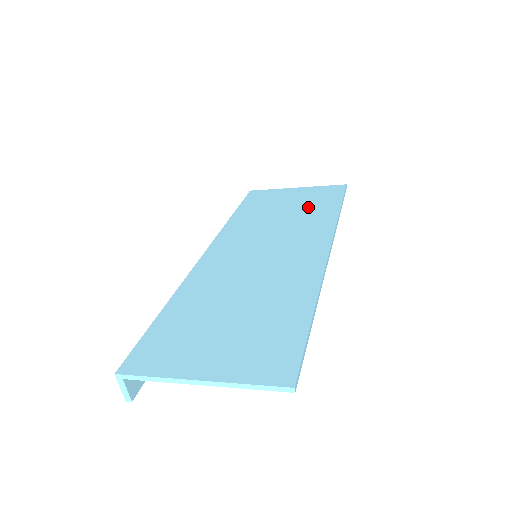
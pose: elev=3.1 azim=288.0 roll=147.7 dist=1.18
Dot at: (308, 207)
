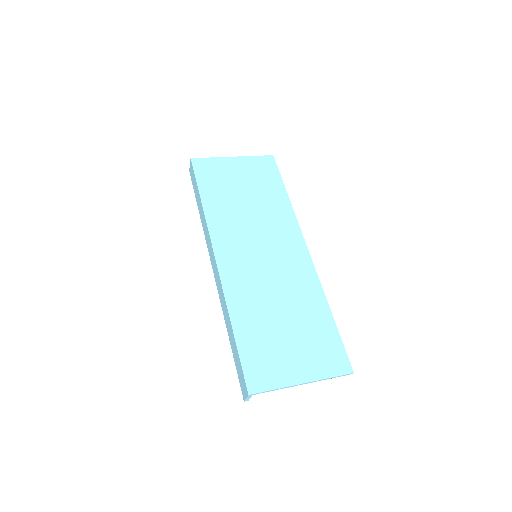
Dot at: (262, 190)
